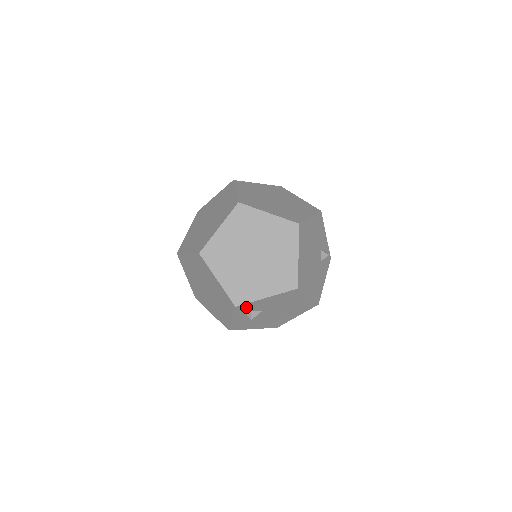
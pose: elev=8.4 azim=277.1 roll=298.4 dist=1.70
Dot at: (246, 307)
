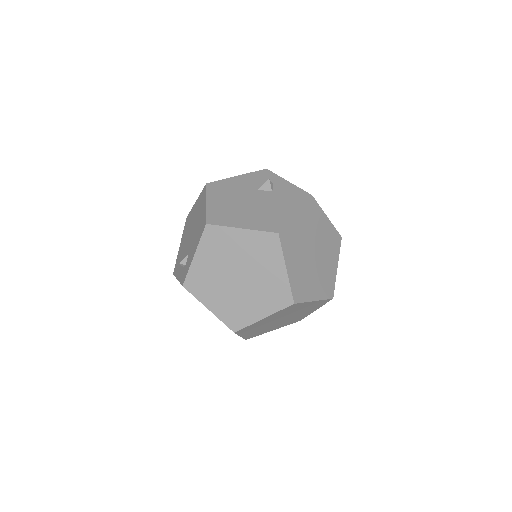
Dot at: occluded
